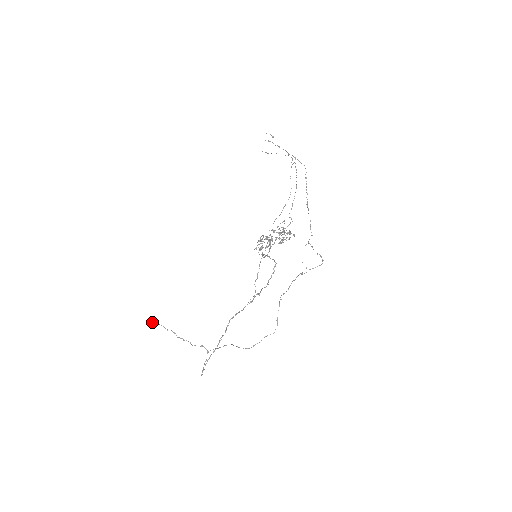
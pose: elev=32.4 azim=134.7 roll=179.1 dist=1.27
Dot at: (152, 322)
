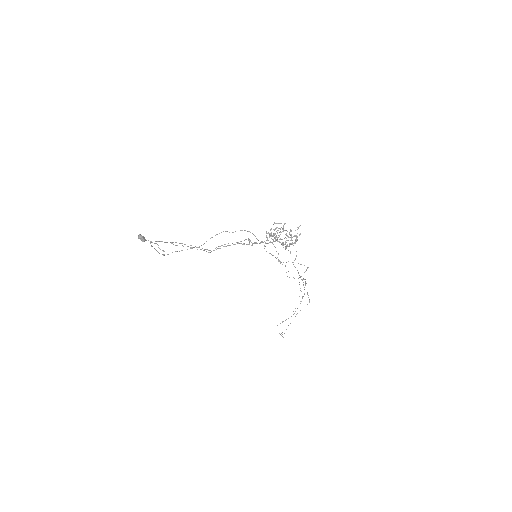
Dot at: (142, 236)
